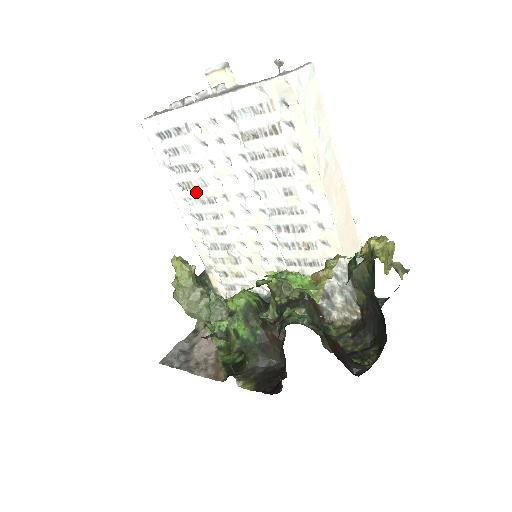
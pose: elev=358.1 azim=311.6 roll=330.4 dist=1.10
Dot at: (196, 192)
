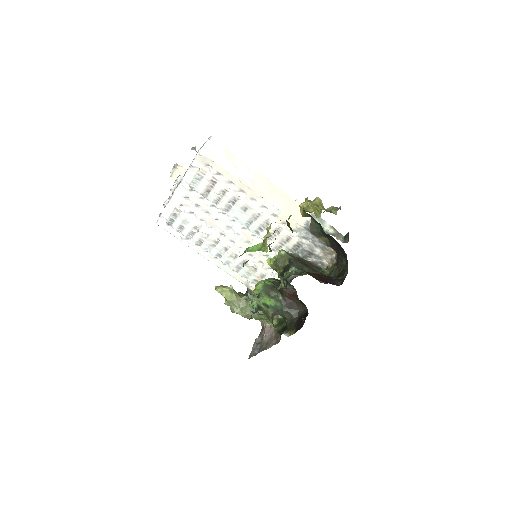
Dot at: (206, 242)
